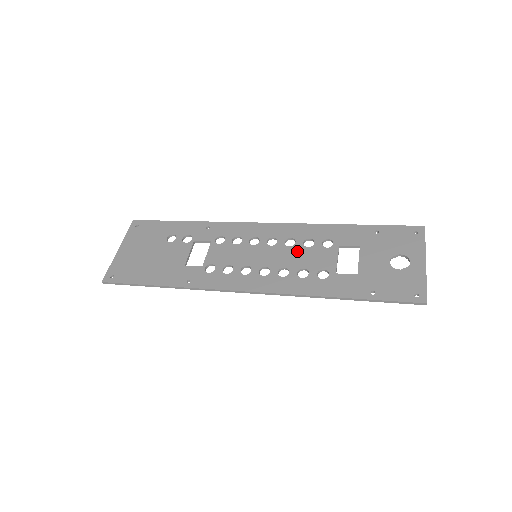
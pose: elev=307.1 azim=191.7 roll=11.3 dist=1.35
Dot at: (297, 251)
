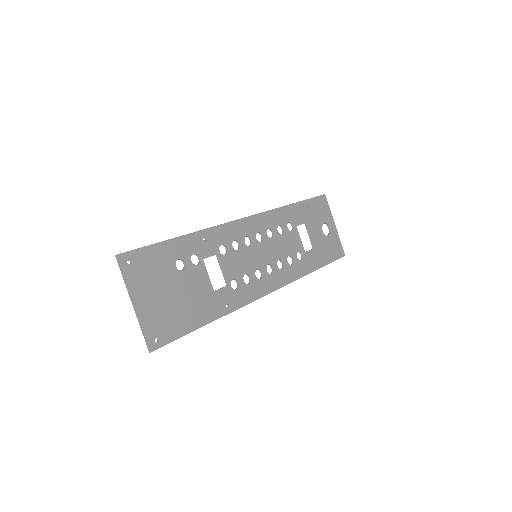
Dot at: (279, 241)
